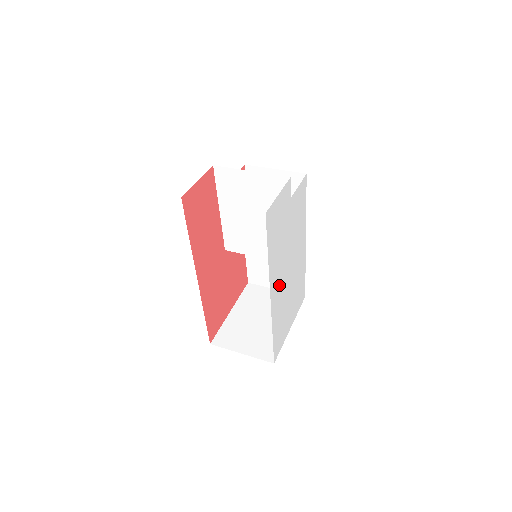
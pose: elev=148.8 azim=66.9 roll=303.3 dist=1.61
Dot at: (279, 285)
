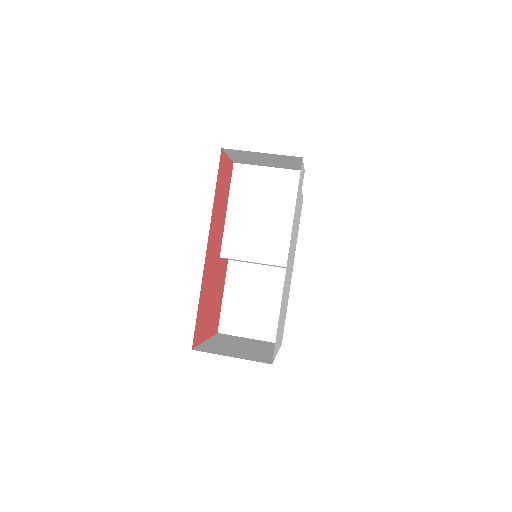
Dot at: (288, 264)
